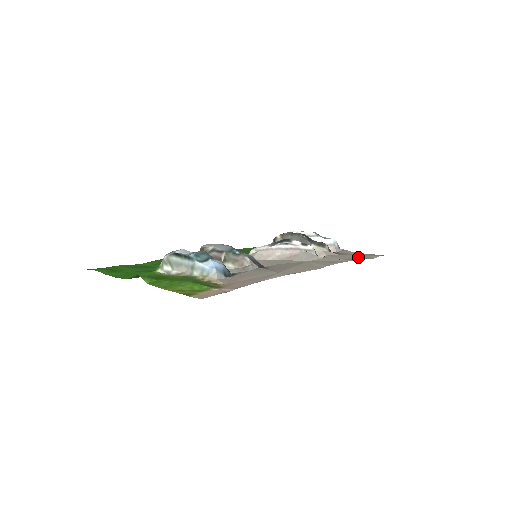
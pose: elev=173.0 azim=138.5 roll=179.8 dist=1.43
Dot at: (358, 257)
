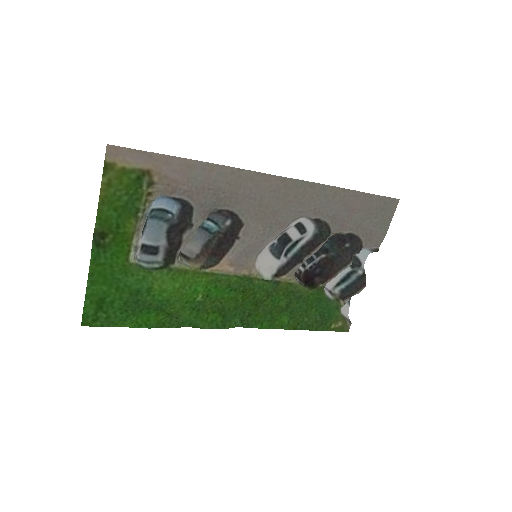
Dot at: (364, 206)
